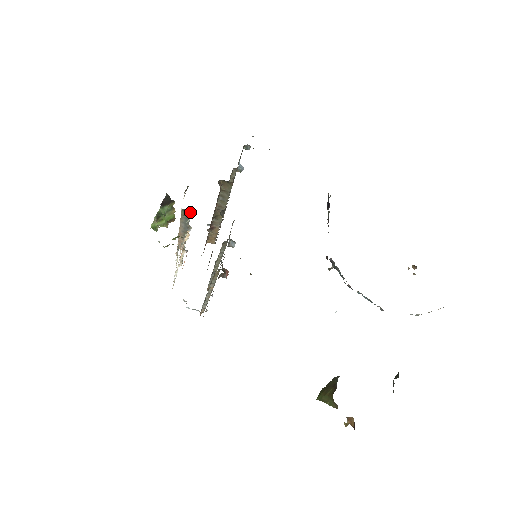
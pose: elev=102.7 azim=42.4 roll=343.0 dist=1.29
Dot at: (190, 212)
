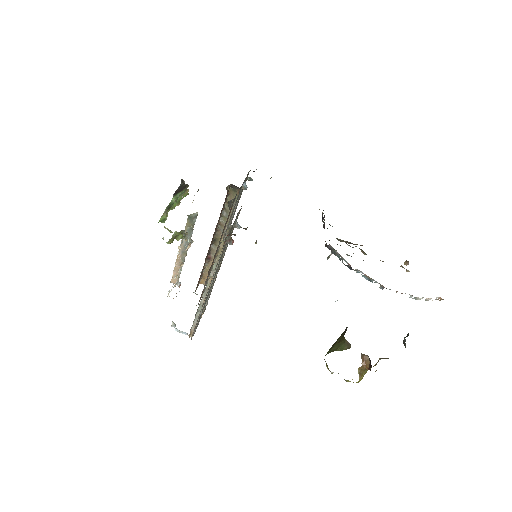
Dot at: occluded
